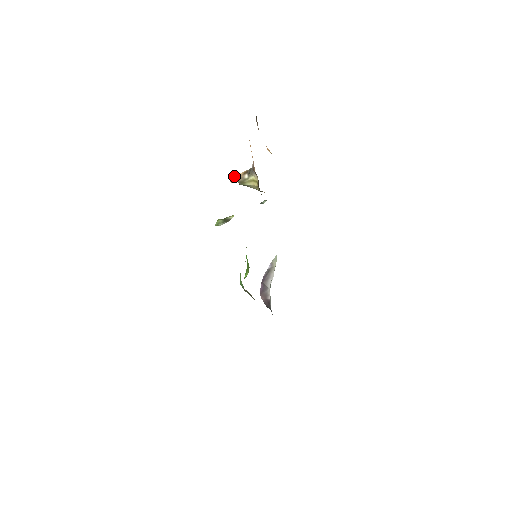
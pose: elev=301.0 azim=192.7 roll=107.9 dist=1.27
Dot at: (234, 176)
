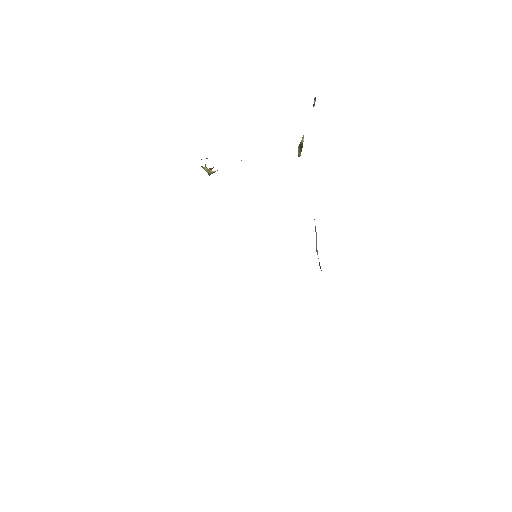
Dot at: (205, 165)
